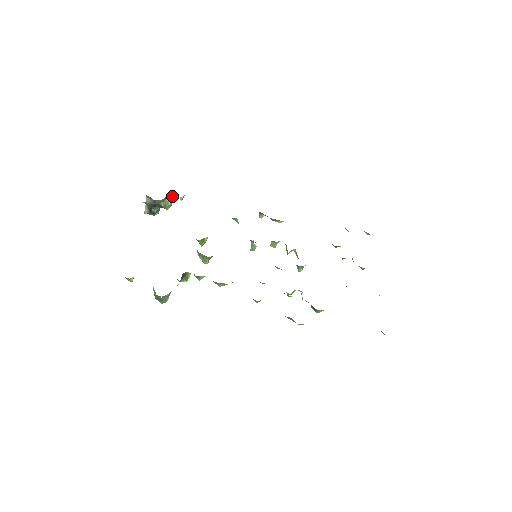
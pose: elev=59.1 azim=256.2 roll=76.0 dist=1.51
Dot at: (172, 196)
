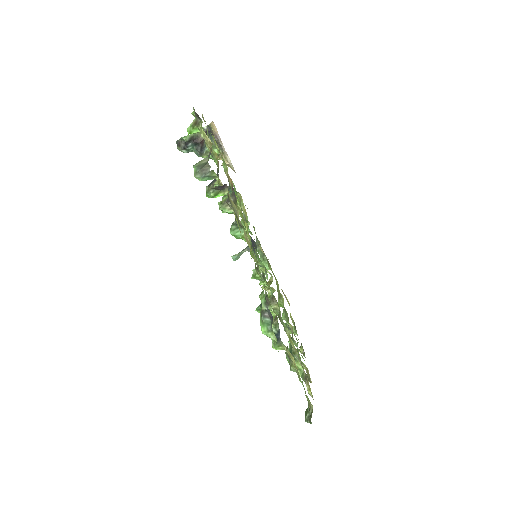
Dot at: (221, 153)
